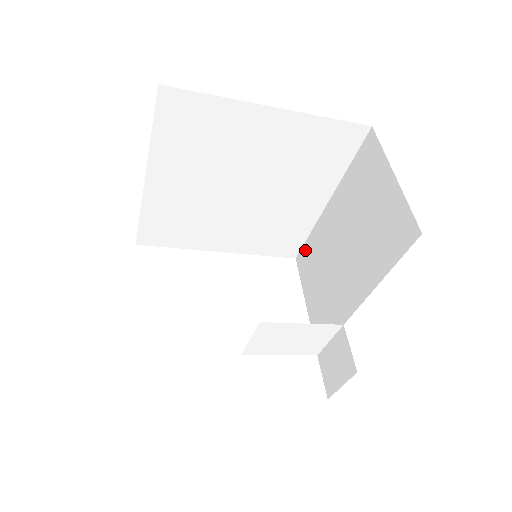
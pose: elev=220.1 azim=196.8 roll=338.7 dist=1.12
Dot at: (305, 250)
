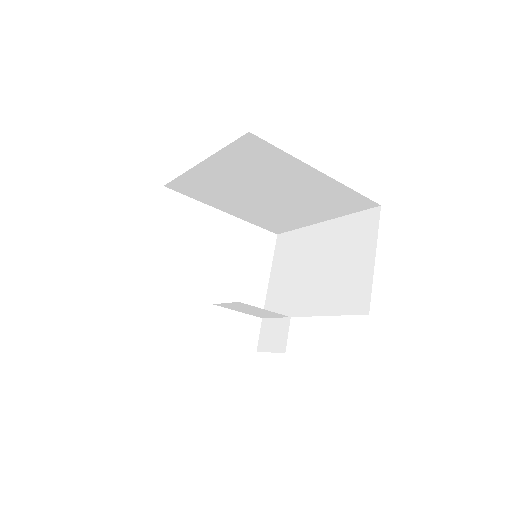
Dot at: (288, 237)
